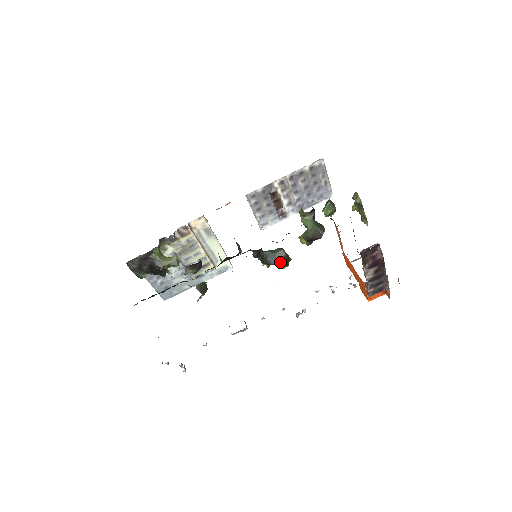
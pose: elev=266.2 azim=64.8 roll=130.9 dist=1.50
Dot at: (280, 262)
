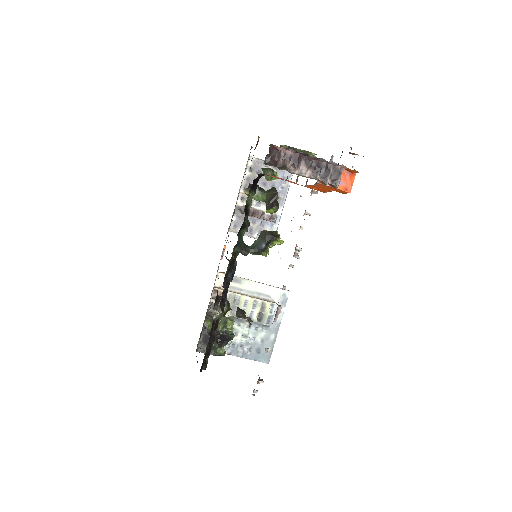
Dot at: (267, 240)
